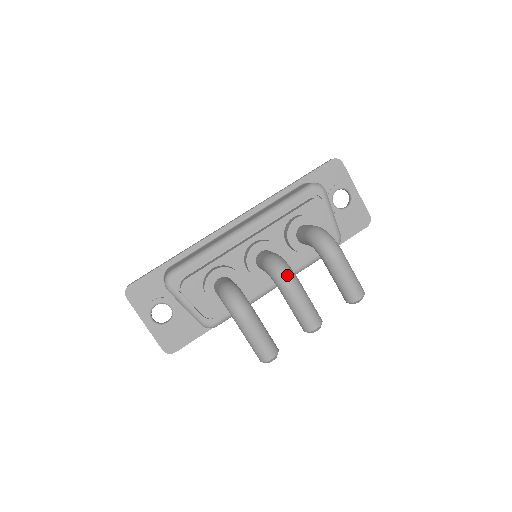
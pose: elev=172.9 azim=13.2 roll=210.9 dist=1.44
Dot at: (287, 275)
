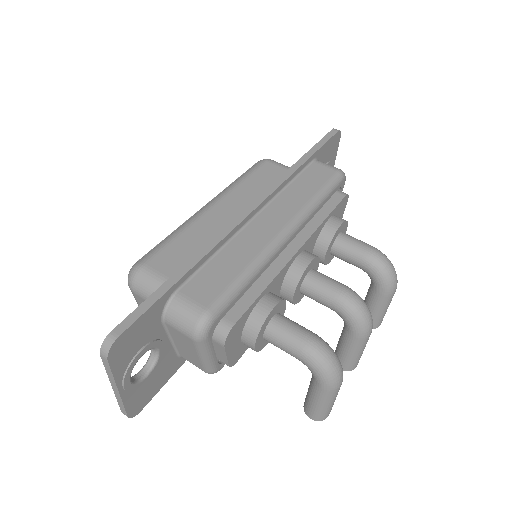
Dot at: (372, 321)
